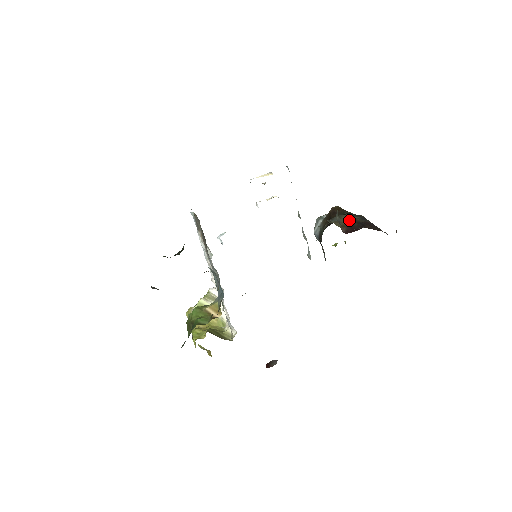
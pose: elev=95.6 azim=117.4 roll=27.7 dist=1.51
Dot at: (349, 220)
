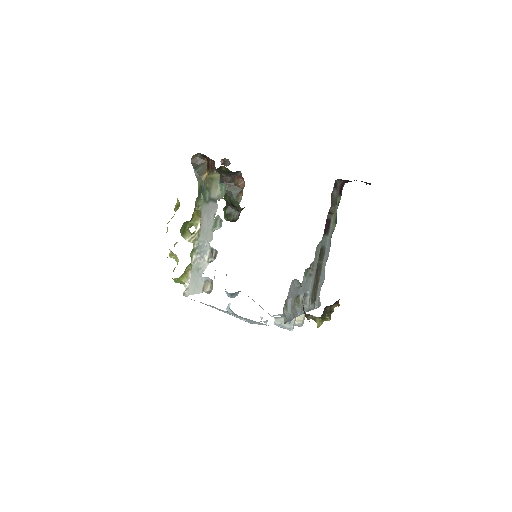
Dot at: occluded
